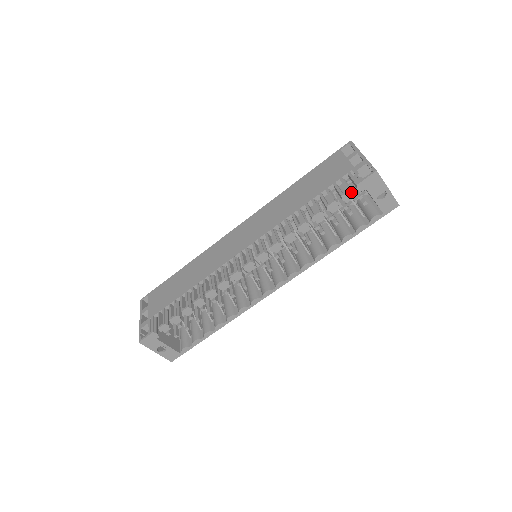
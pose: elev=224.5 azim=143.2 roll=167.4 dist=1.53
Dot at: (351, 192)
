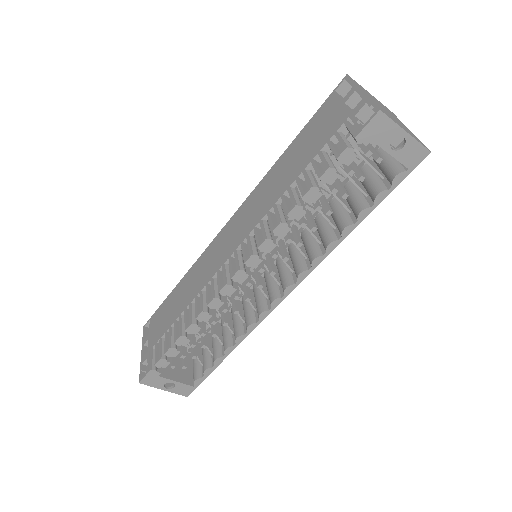
Dot at: (350, 150)
